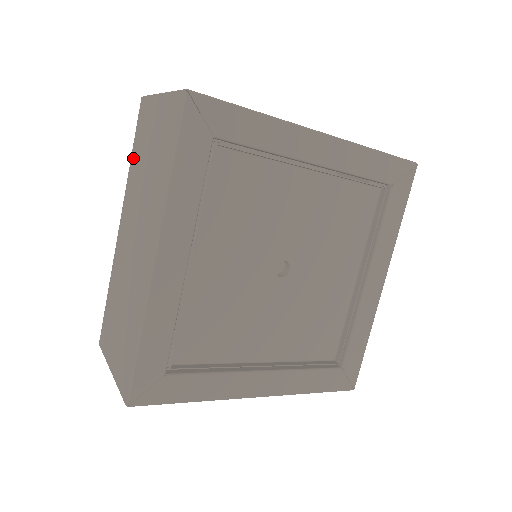
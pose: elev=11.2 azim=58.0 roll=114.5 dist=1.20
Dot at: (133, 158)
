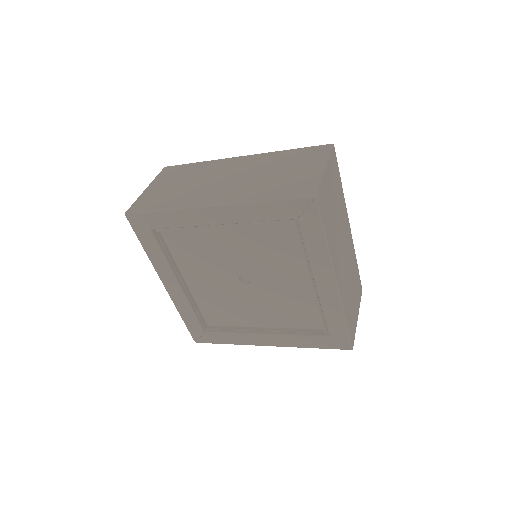
Dot at: occluded
